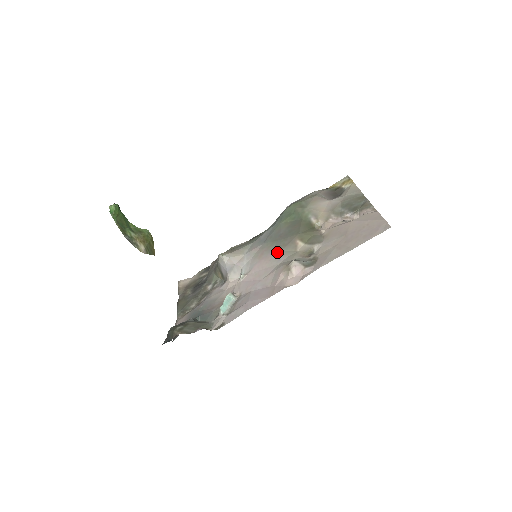
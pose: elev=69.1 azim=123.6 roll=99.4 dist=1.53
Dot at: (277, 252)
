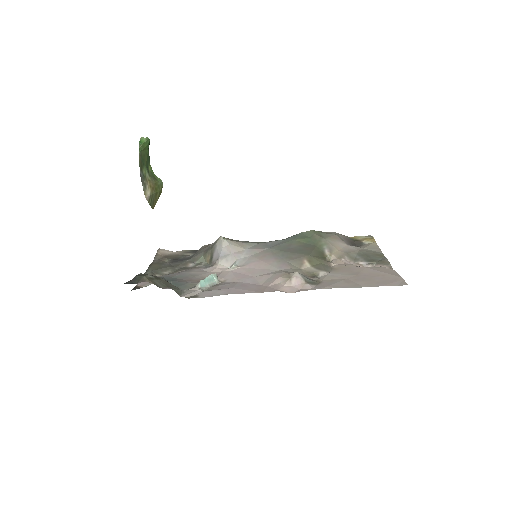
Dot at: (281, 260)
